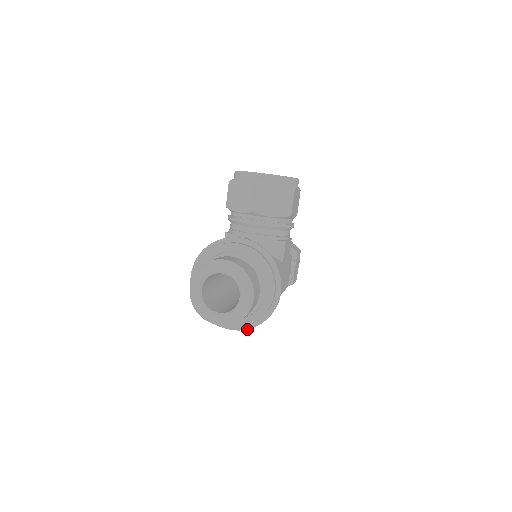
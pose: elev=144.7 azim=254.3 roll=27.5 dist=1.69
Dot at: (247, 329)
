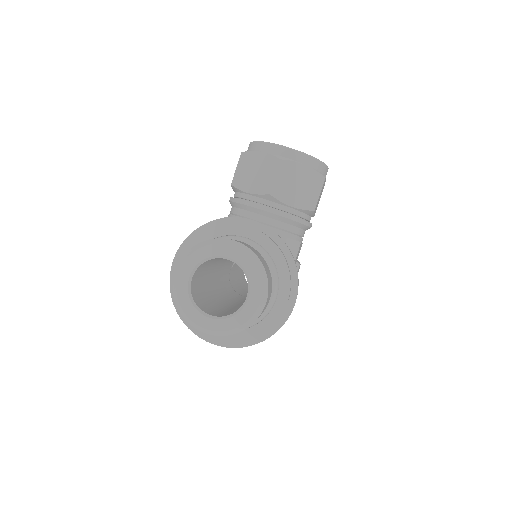
Dot at: (238, 347)
